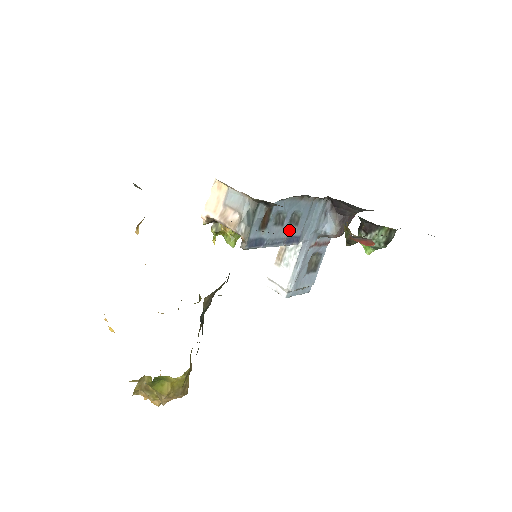
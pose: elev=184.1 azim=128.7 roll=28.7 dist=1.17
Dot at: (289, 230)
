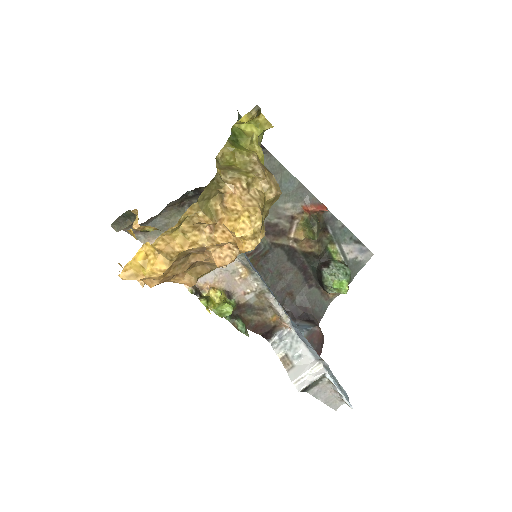
Dot at: occluded
